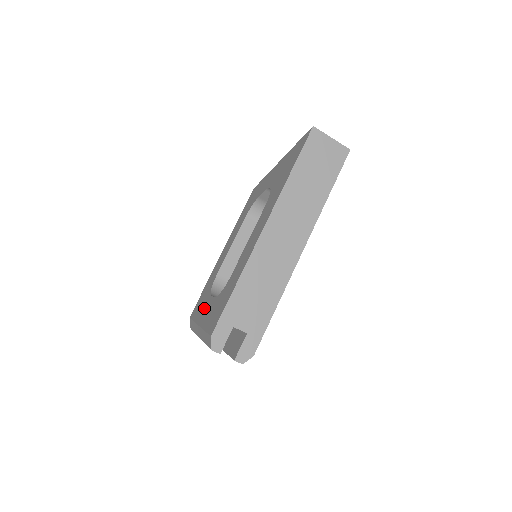
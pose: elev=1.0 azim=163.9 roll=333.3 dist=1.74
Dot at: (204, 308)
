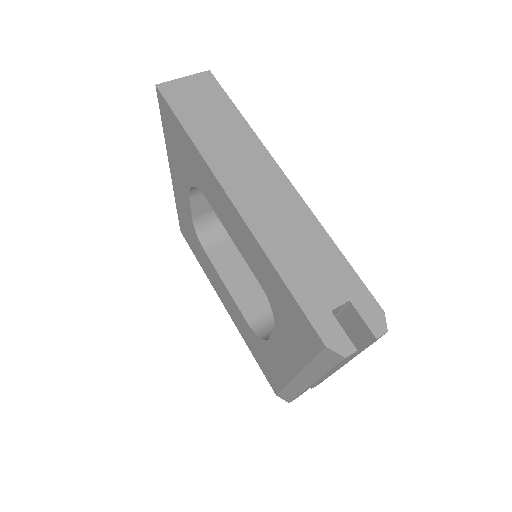
Dot at: (278, 358)
